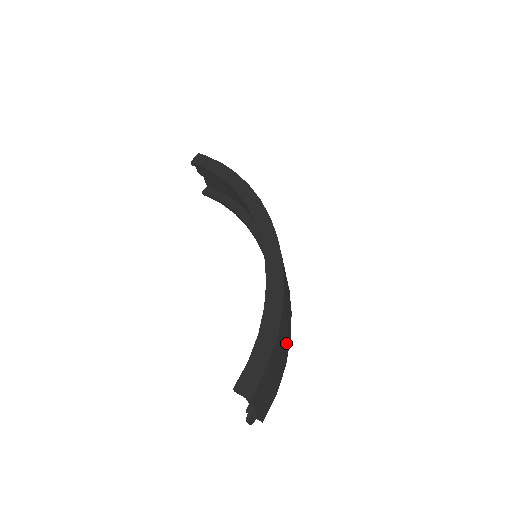
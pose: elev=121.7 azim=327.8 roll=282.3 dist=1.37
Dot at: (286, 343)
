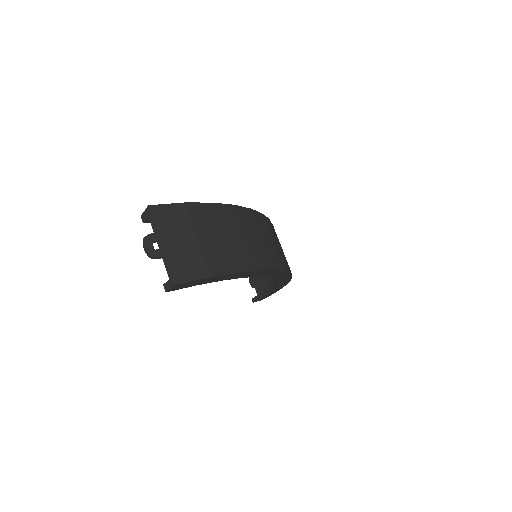
Dot at: (243, 252)
